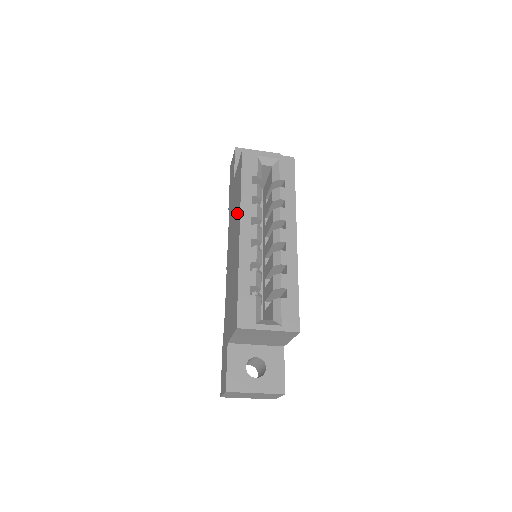
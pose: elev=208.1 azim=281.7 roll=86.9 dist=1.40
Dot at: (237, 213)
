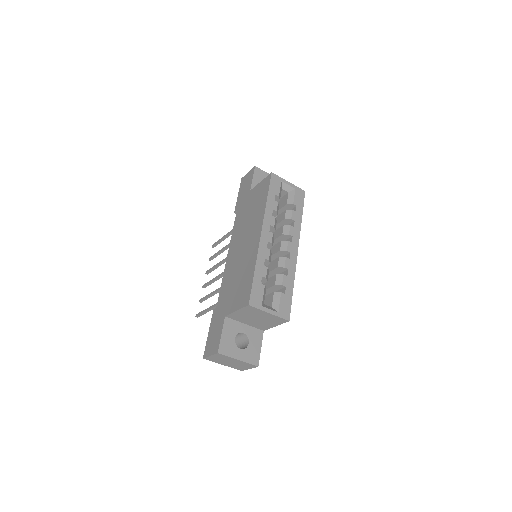
Dot at: (257, 219)
